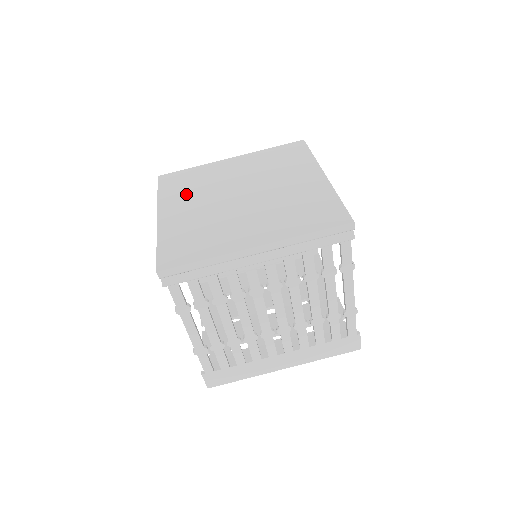
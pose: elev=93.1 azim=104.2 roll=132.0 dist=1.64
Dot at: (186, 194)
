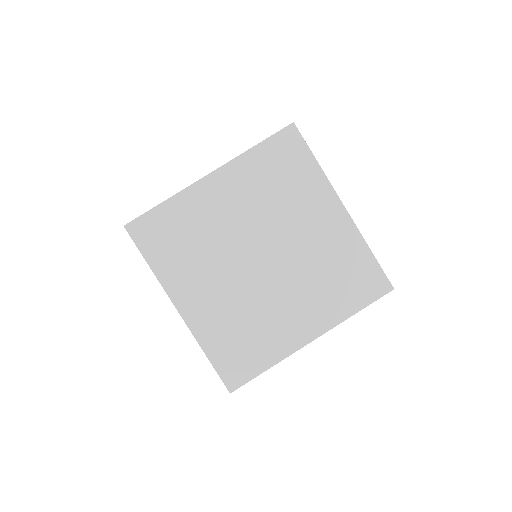
Dot at: (190, 263)
